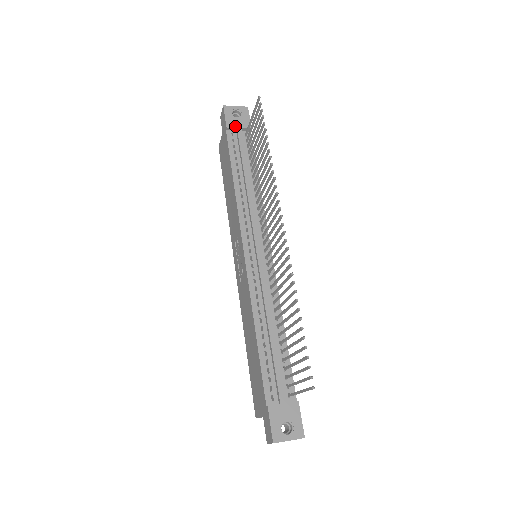
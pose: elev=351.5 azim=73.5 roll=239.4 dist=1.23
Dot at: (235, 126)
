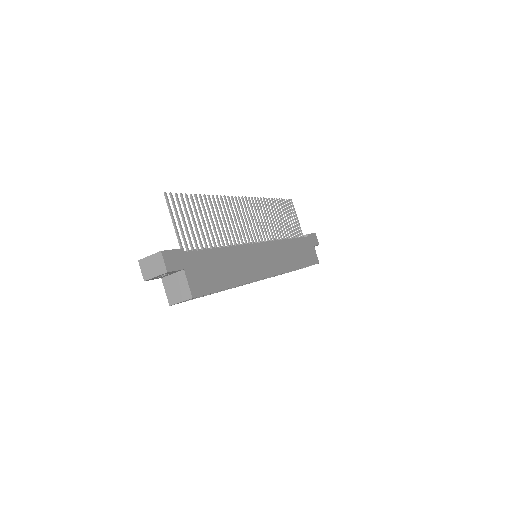
Dot at: occluded
